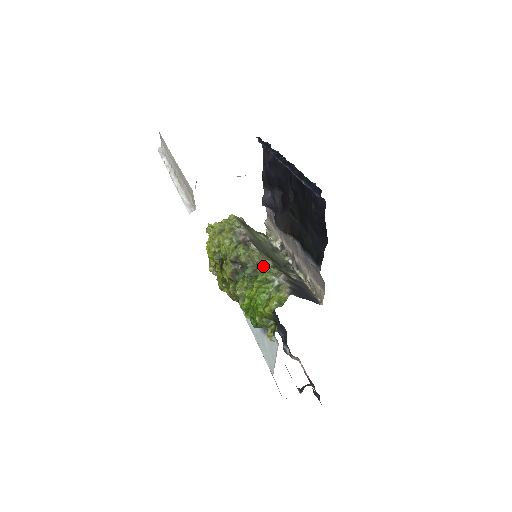
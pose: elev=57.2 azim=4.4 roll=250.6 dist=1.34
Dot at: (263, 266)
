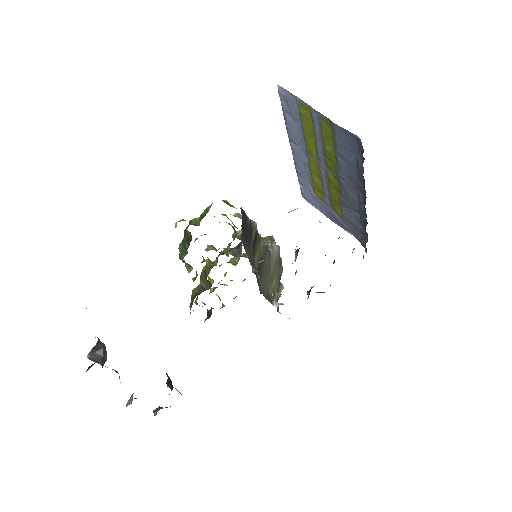
Dot at: occluded
